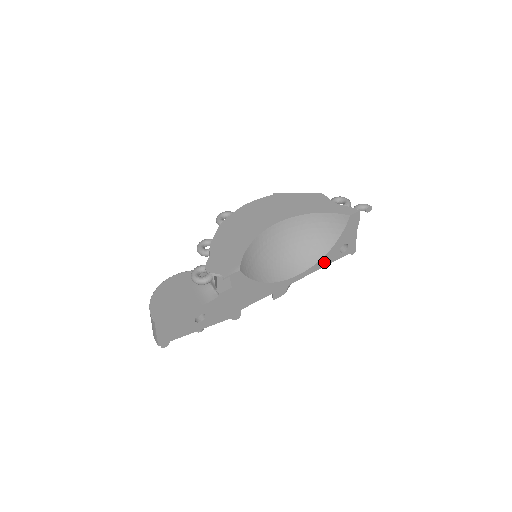
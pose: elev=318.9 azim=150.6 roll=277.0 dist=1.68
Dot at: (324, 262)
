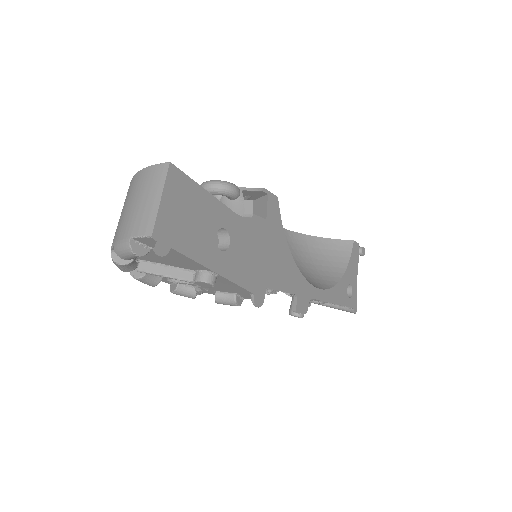
Dot at: (337, 295)
